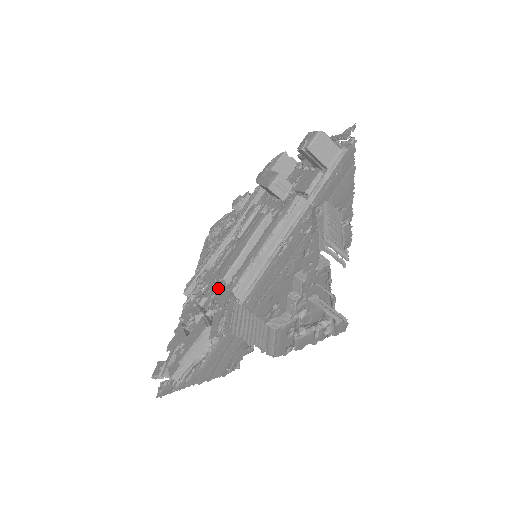
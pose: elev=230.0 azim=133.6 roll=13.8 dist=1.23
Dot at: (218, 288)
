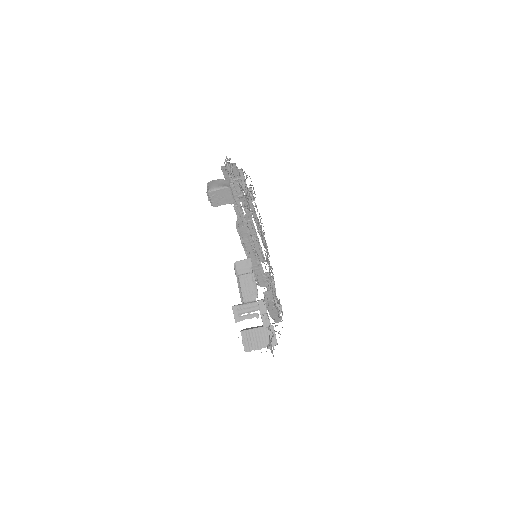
Dot at: occluded
